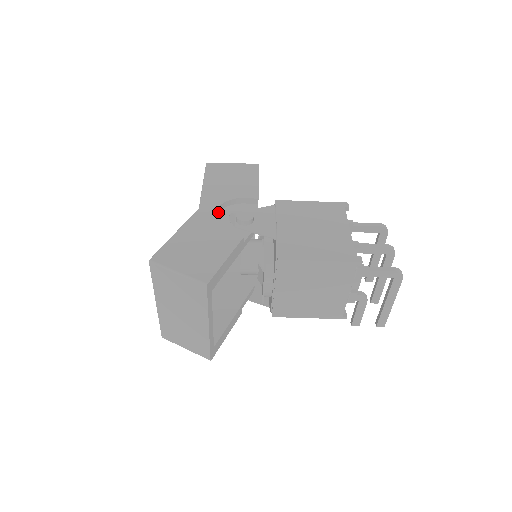
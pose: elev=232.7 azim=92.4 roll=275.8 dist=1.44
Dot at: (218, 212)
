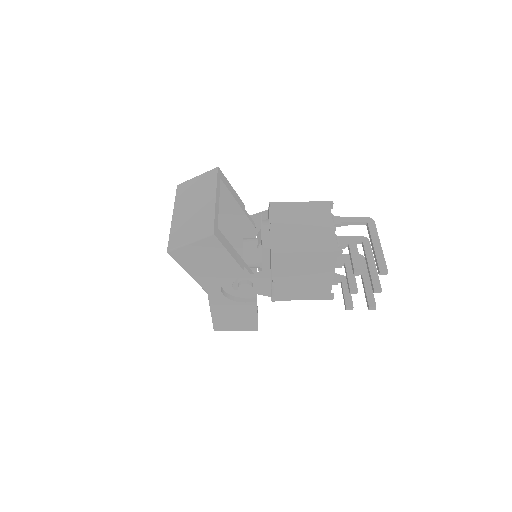
Dot at: occluded
